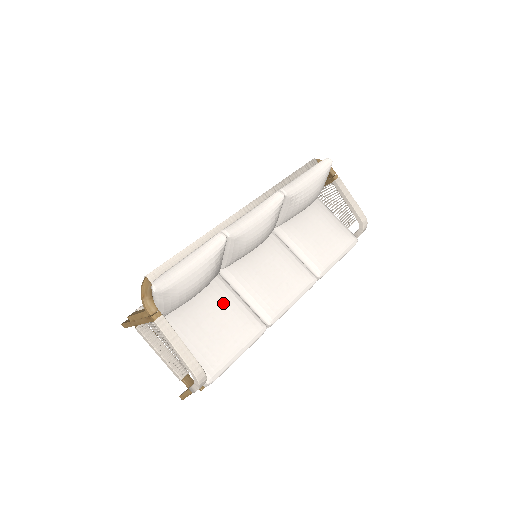
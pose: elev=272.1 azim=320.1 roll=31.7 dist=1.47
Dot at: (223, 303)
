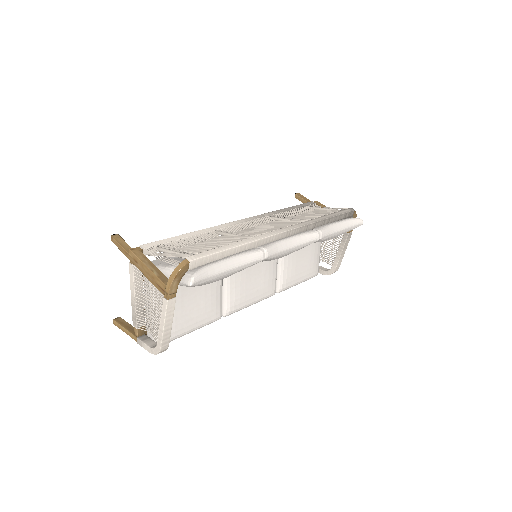
Dot at: (210, 286)
